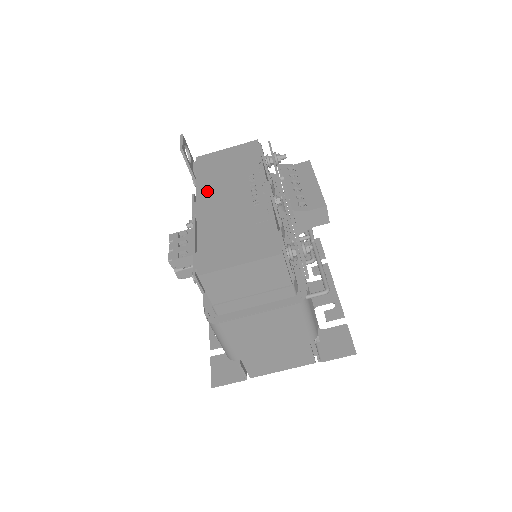
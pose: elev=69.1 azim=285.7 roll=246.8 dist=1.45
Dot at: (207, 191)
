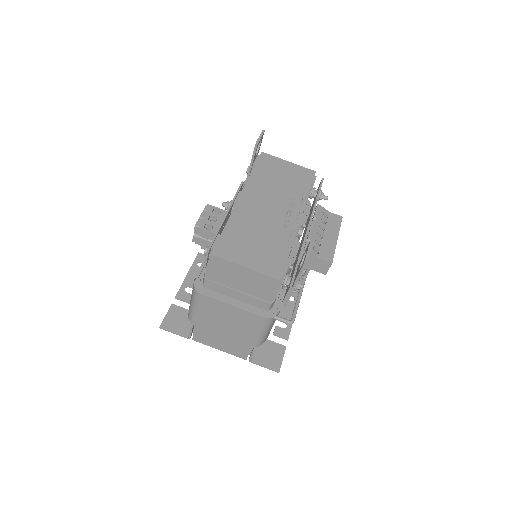
Dot at: (255, 188)
